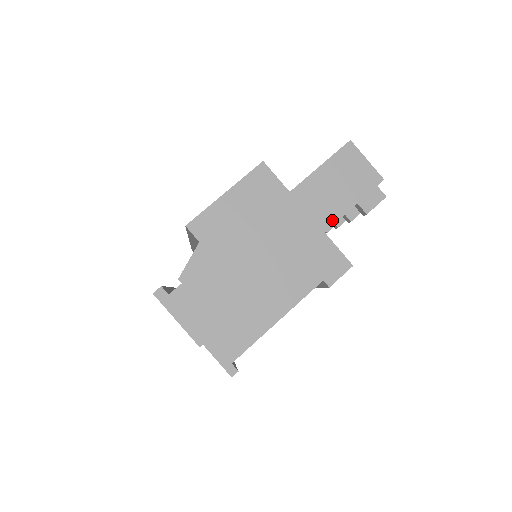
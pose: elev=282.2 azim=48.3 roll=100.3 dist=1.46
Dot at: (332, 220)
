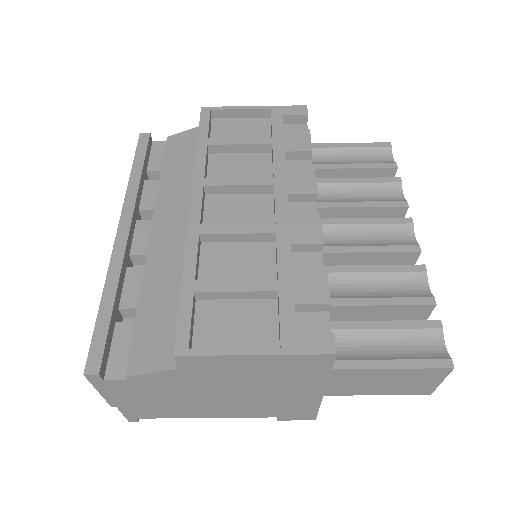
Dot at: (341, 394)
